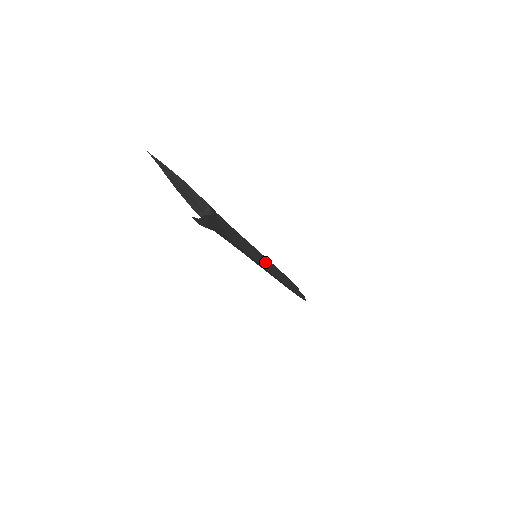
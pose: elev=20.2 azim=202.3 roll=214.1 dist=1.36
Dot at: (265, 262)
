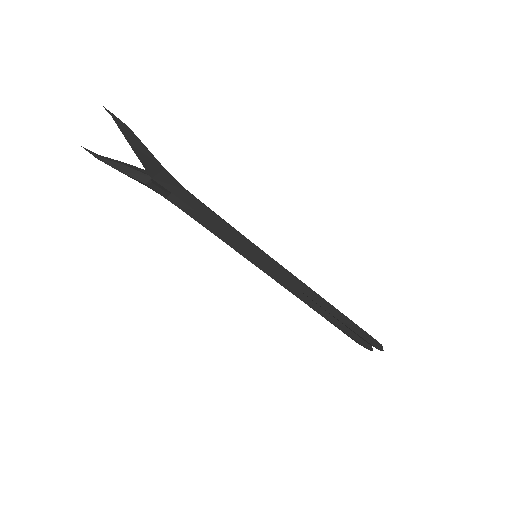
Dot at: occluded
